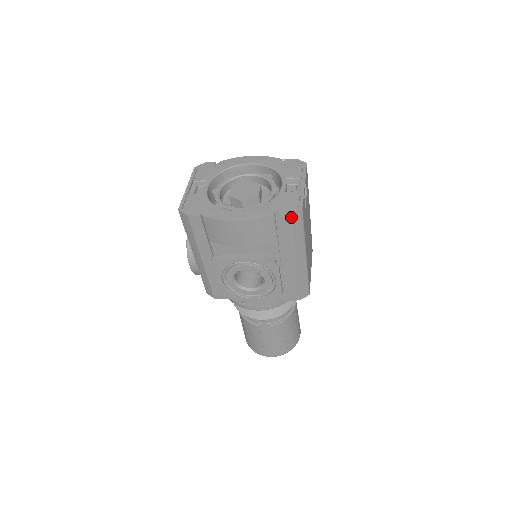
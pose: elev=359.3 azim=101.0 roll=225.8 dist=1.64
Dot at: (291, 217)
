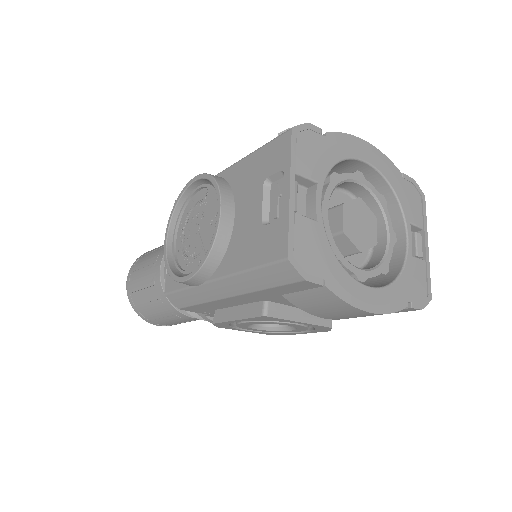
Dot at: (416, 309)
